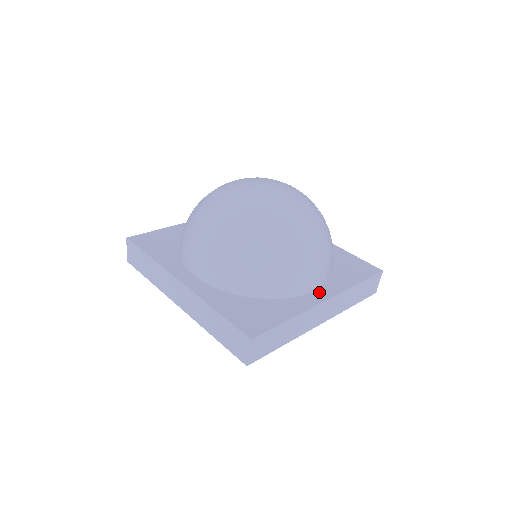
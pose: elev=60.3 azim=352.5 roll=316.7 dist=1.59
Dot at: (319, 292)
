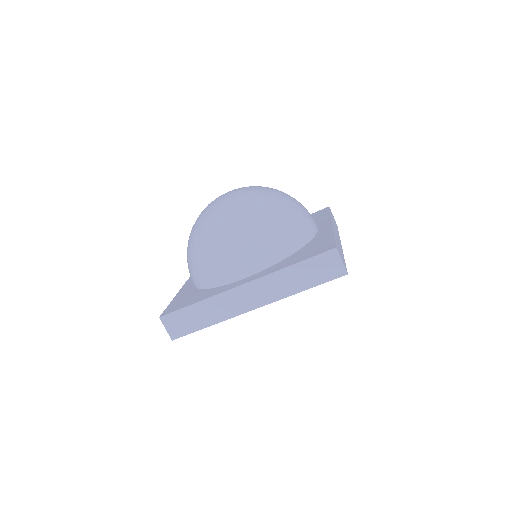
Dot at: (248, 278)
